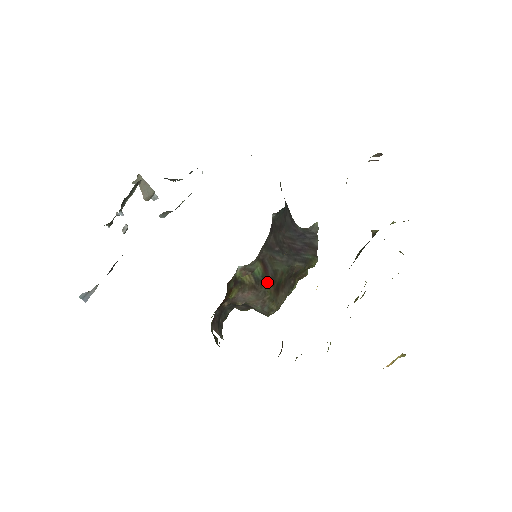
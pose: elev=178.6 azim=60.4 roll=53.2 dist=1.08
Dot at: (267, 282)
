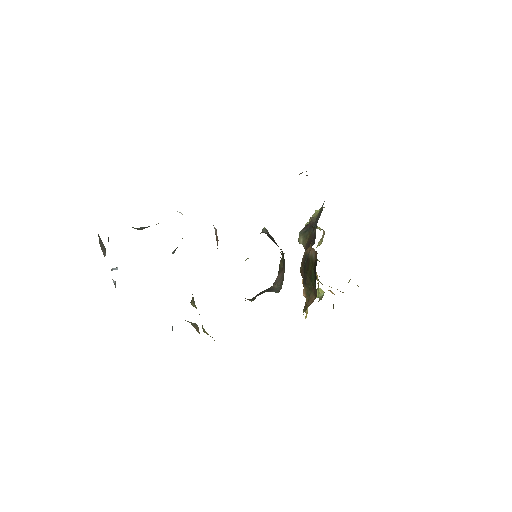
Dot at: (284, 264)
